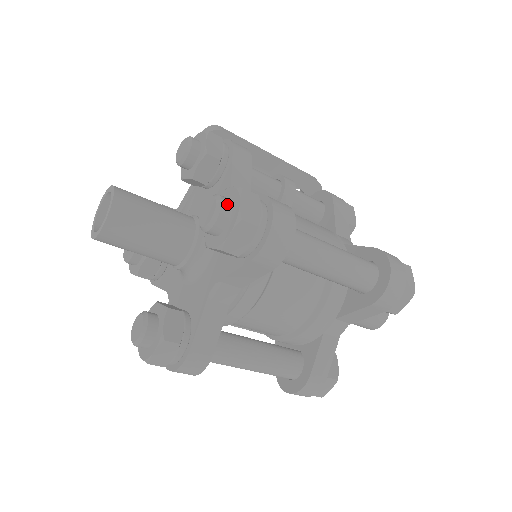
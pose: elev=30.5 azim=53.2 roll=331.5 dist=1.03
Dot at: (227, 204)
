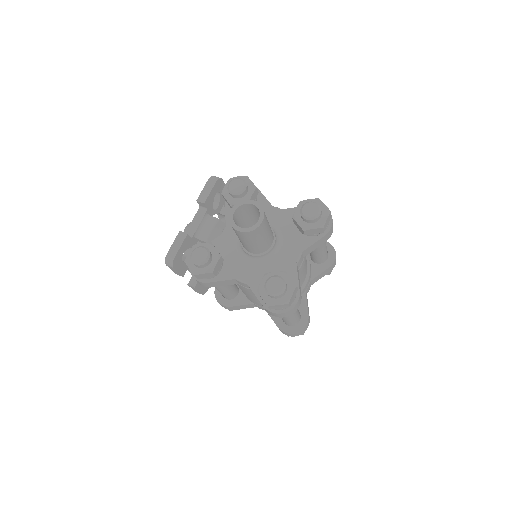
Dot at: (319, 206)
